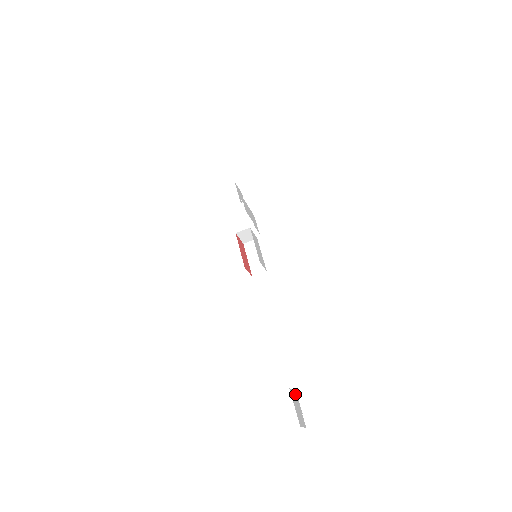
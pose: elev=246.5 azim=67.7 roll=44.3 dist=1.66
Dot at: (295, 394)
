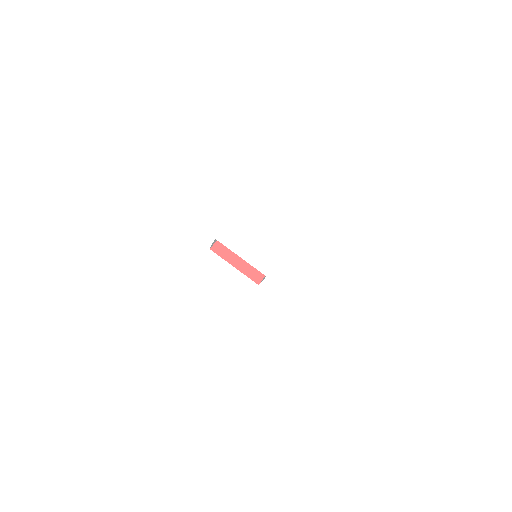
Dot at: (424, 412)
